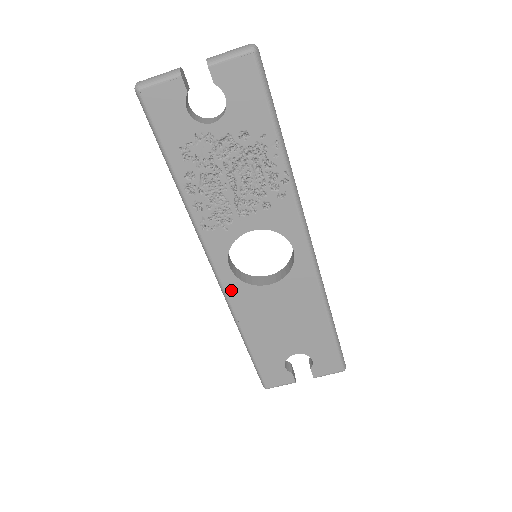
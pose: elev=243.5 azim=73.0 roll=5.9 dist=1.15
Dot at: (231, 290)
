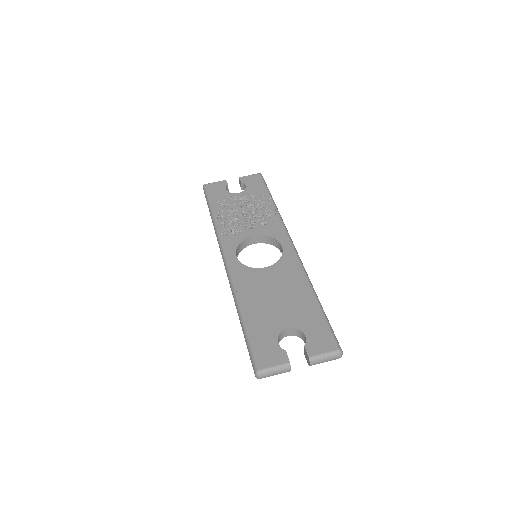
Dot at: (235, 271)
